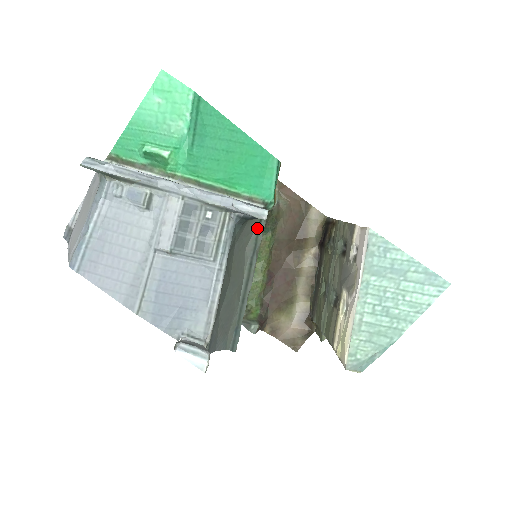
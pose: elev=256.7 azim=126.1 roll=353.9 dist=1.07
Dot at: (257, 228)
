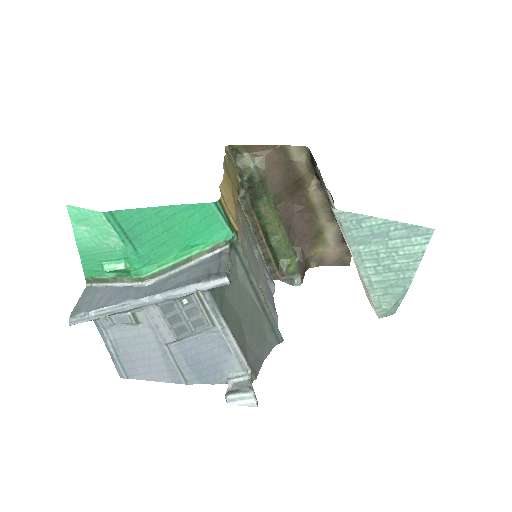
Dot at: (237, 256)
